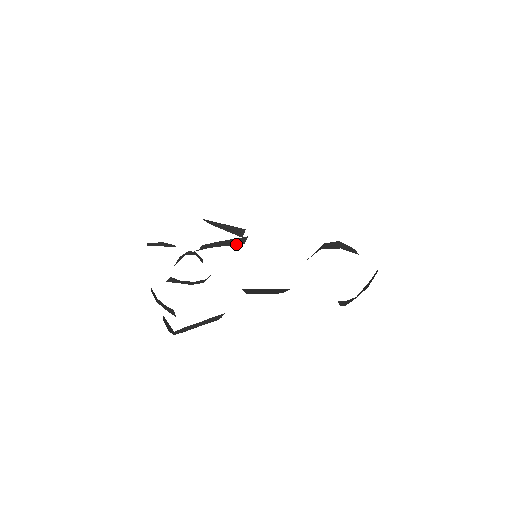
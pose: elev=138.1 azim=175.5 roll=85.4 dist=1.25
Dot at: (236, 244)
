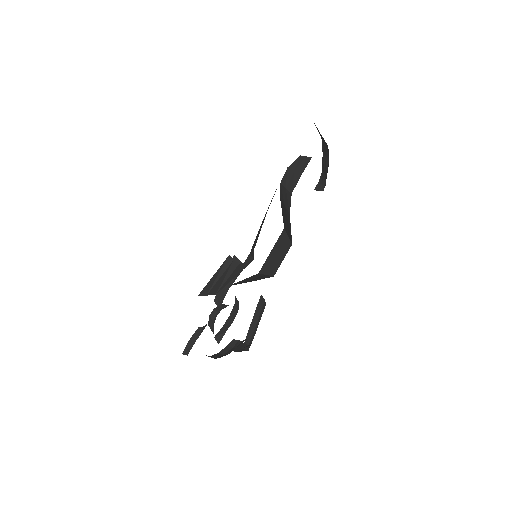
Dot at: occluded
